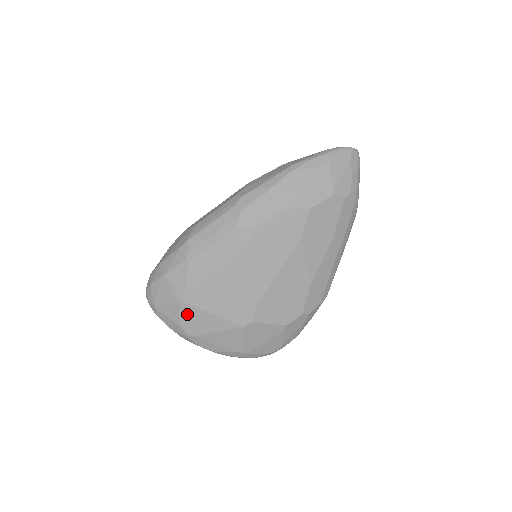
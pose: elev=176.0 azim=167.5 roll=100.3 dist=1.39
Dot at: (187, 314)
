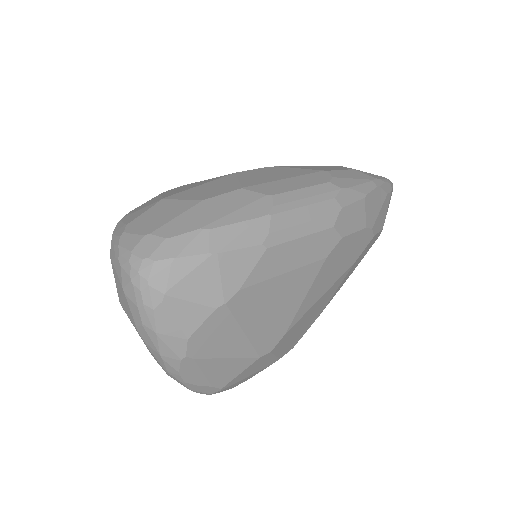
Dot at: (214, 325)
